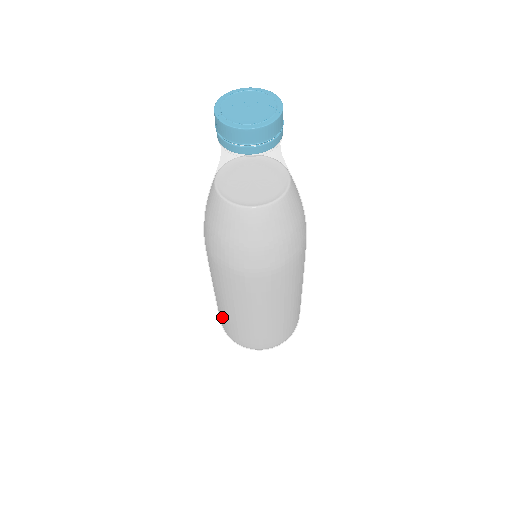
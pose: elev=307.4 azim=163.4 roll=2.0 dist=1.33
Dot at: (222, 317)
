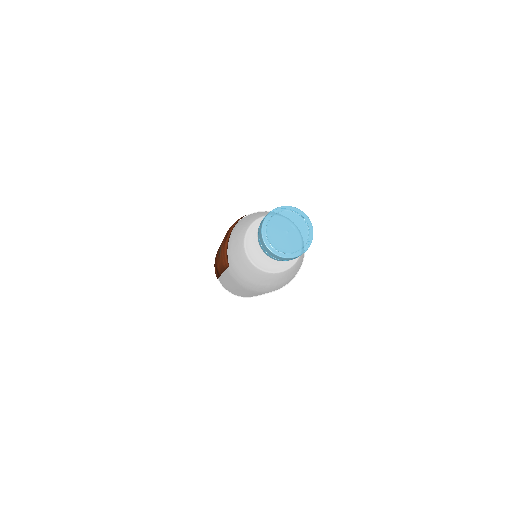
Dot at: occluded
